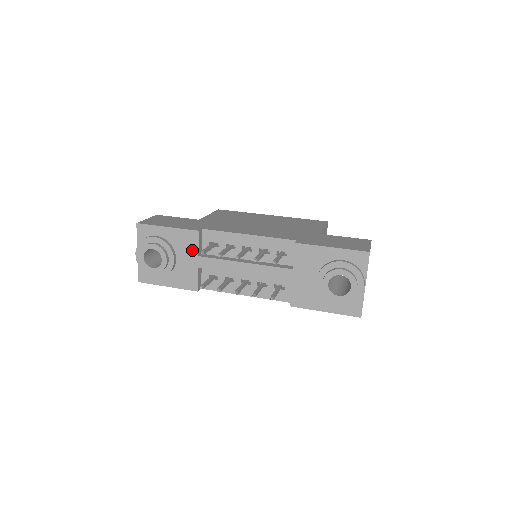
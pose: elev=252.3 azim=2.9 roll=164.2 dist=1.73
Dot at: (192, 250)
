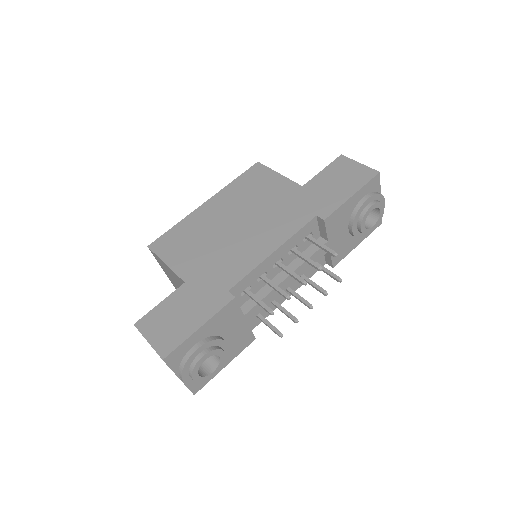
Dot at: (236, 318)
